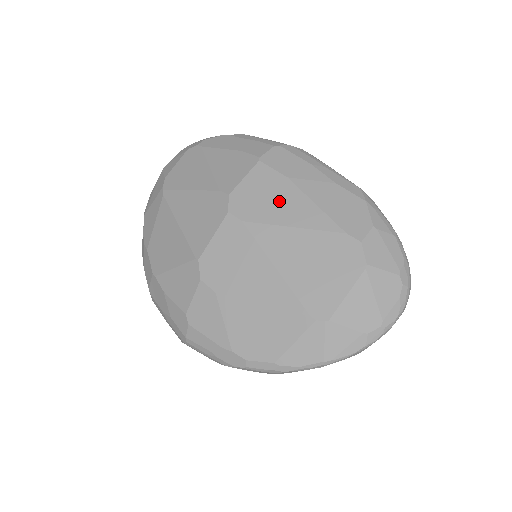
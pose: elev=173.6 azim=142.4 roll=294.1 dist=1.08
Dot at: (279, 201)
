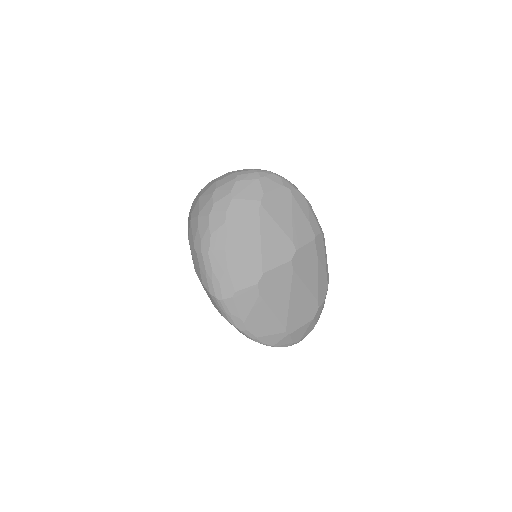
Dot at: (309, 269)
